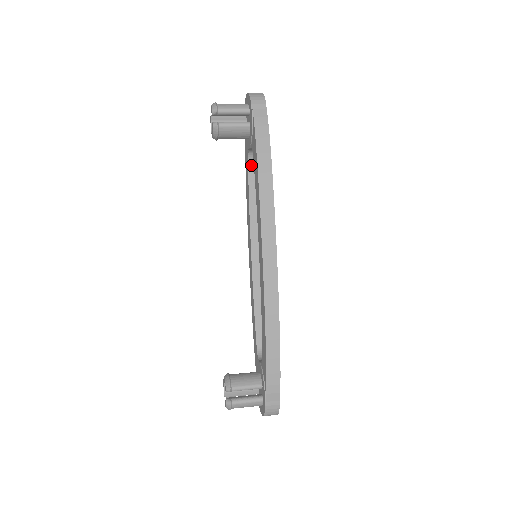
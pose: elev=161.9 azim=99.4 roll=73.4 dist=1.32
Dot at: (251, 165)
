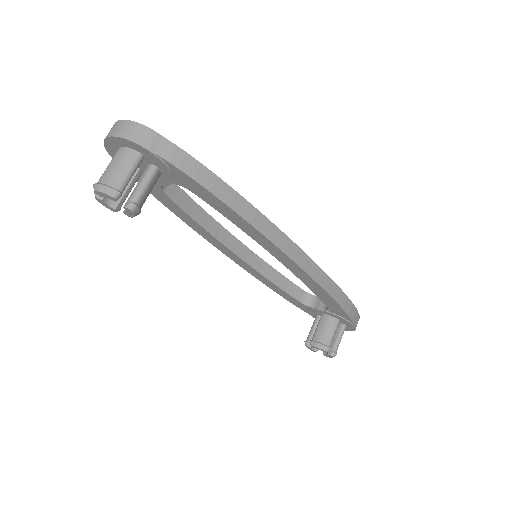
Dot at: (169, 192)
